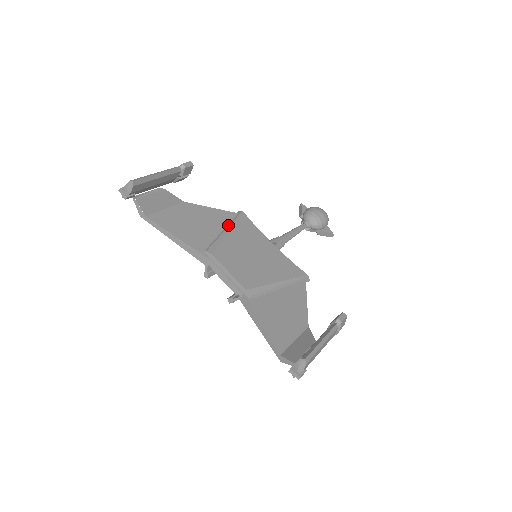
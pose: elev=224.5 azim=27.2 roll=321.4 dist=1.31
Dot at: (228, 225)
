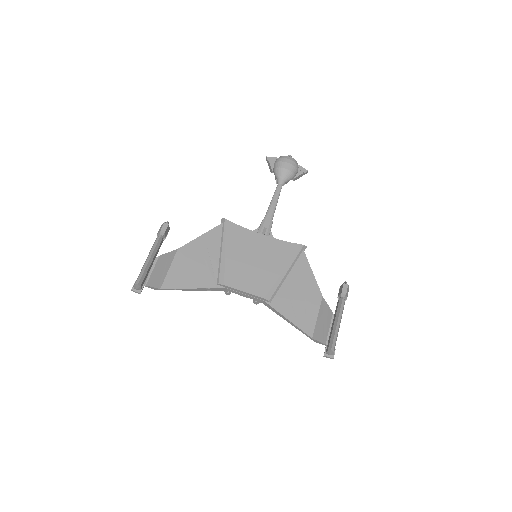
Dot at: (221, 243)
